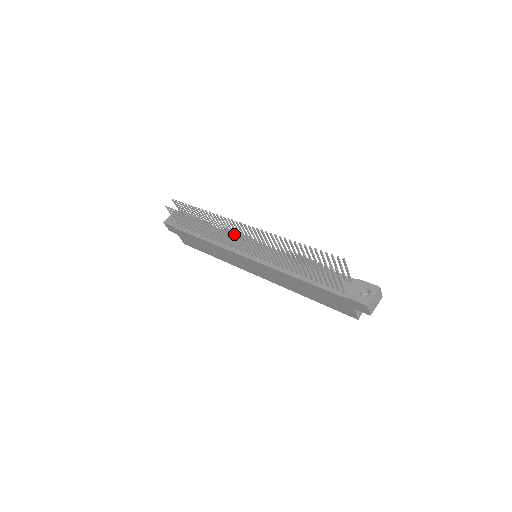
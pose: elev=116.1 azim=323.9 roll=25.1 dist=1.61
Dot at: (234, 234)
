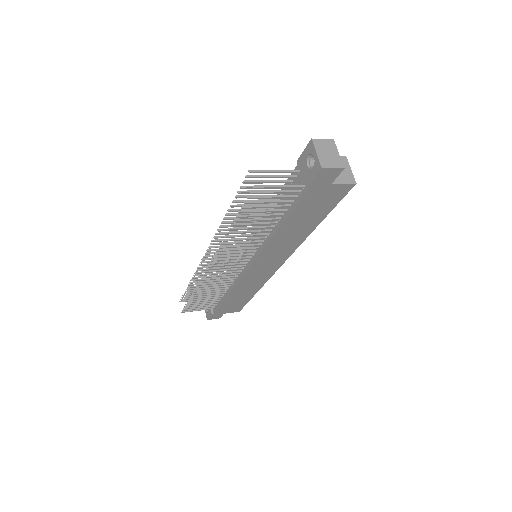
Dot at: (211, 270)
